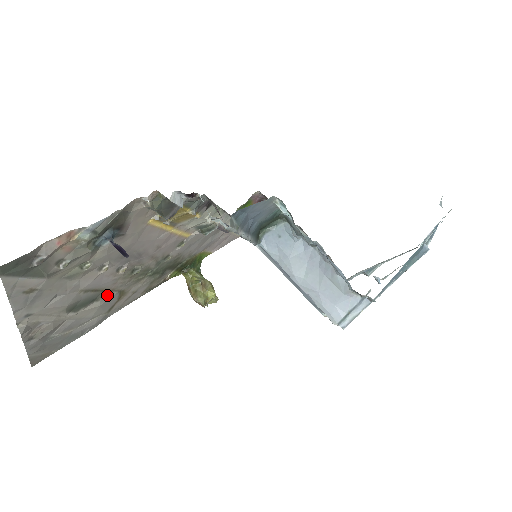
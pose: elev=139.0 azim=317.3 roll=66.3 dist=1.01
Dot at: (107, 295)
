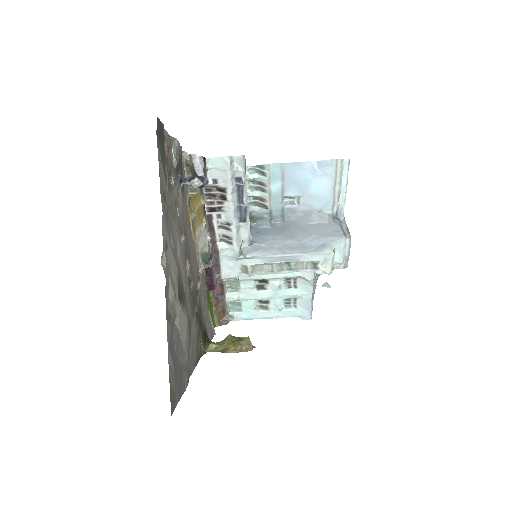
Dot at: (185, 308)
